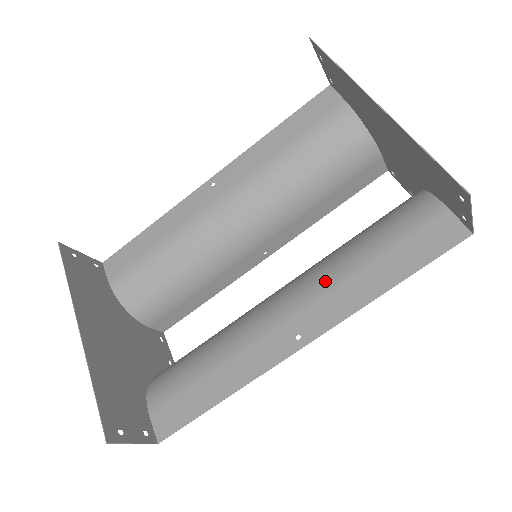
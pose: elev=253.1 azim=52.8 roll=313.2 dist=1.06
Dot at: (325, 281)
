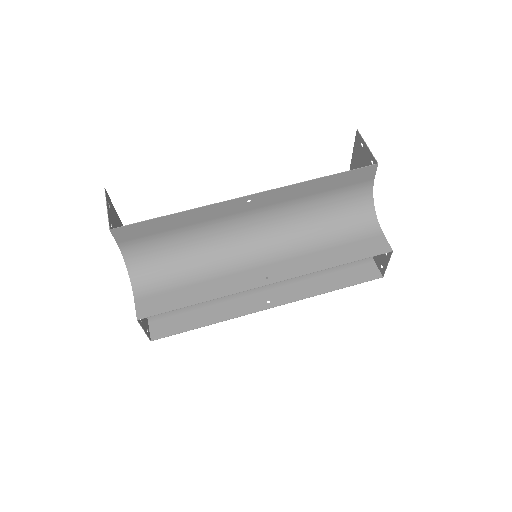
Dot at: (285, 208)
